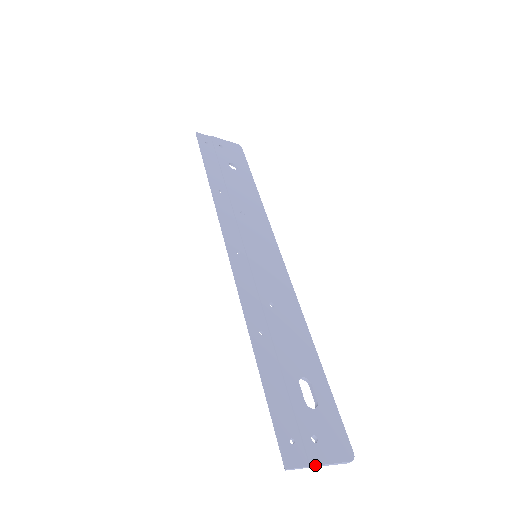
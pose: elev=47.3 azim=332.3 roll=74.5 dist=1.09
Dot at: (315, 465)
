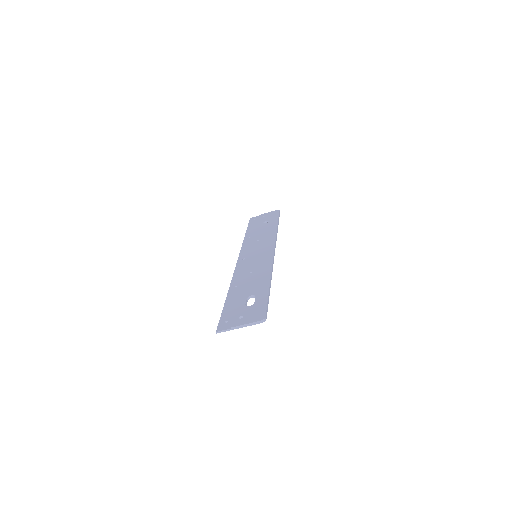
Dot at: (234, 327)
